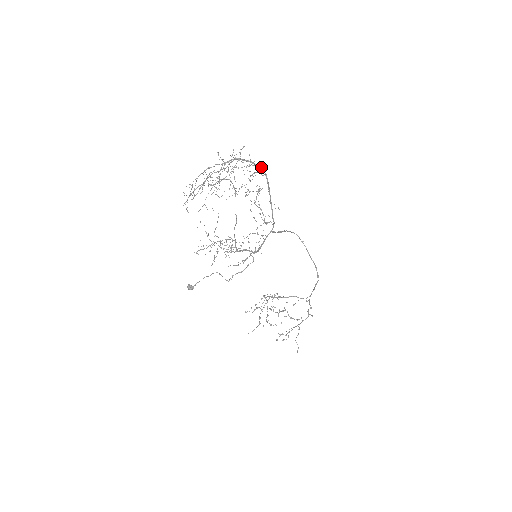
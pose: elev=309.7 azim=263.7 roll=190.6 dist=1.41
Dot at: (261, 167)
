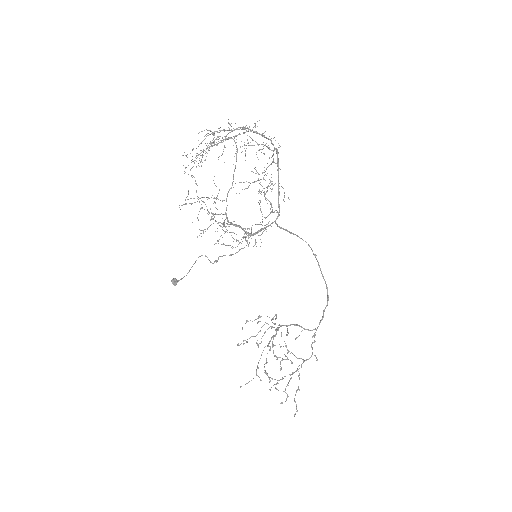
Dot at: occluded
